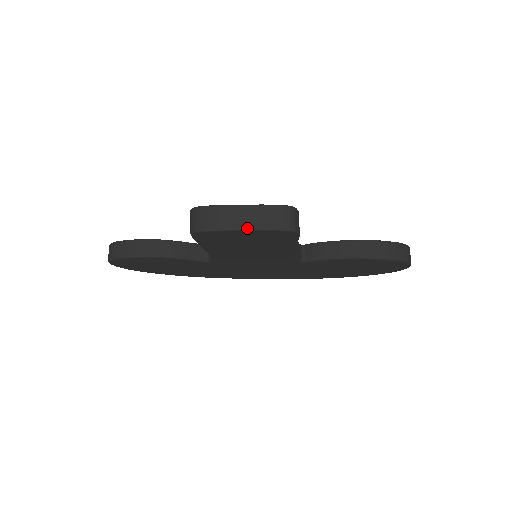
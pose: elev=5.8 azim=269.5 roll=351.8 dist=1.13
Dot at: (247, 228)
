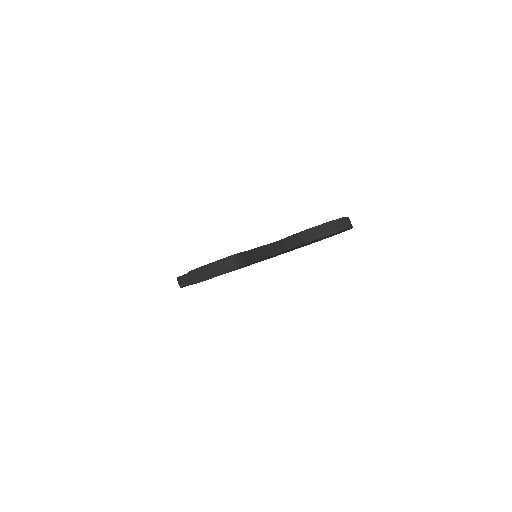
Dot at: (215, 276)
